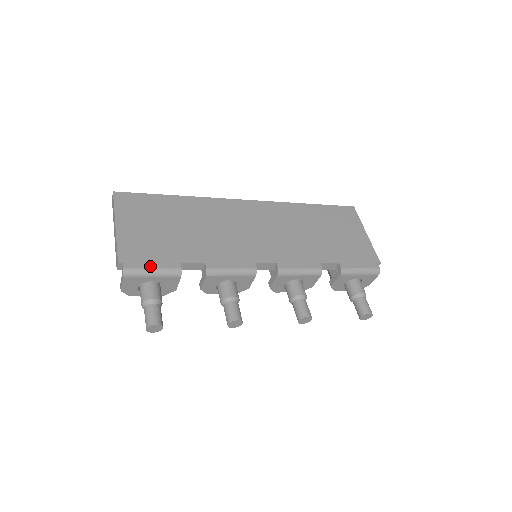
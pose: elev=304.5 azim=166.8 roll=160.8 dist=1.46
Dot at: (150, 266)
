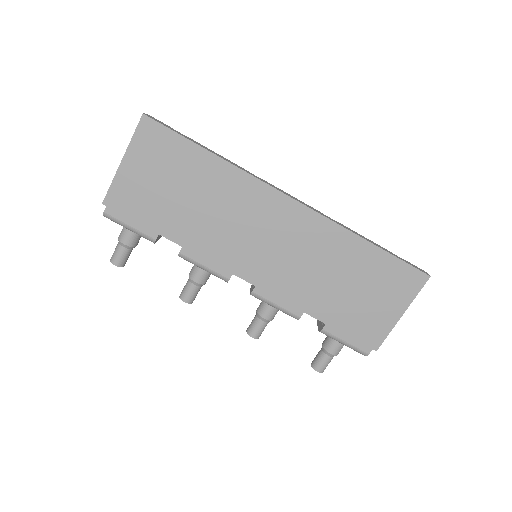
Dot at: (128, 223)
